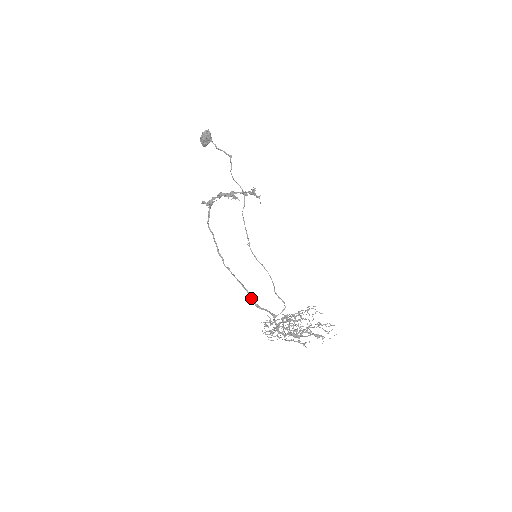
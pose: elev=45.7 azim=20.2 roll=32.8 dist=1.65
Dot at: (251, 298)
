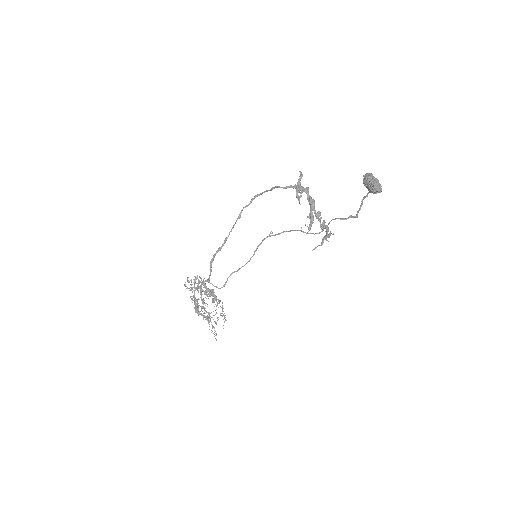
Dot at: (217, 252)
